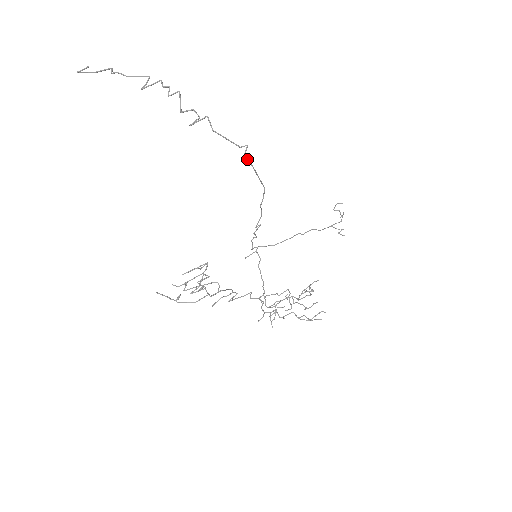
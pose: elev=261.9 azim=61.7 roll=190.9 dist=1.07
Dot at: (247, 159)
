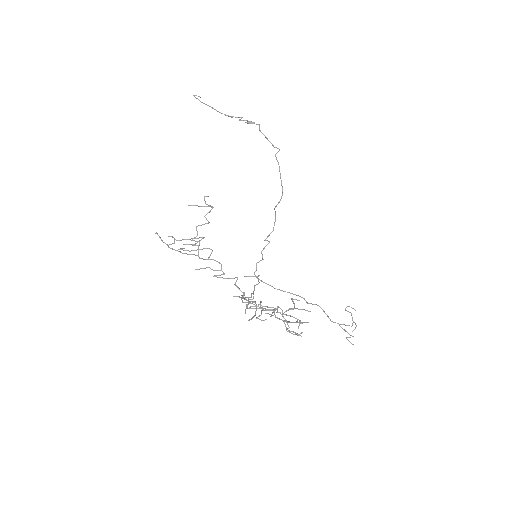
Dot at: (276, 158)
